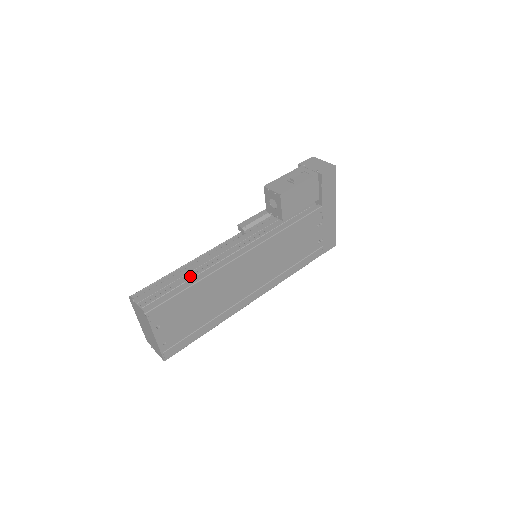
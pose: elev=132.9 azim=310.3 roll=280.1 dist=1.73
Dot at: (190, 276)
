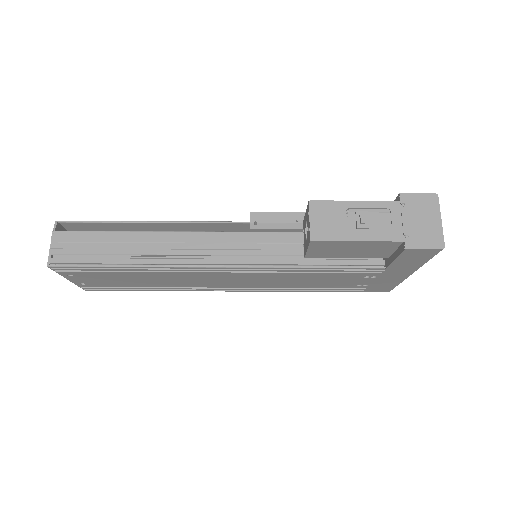
Dot at: (132, 250)
